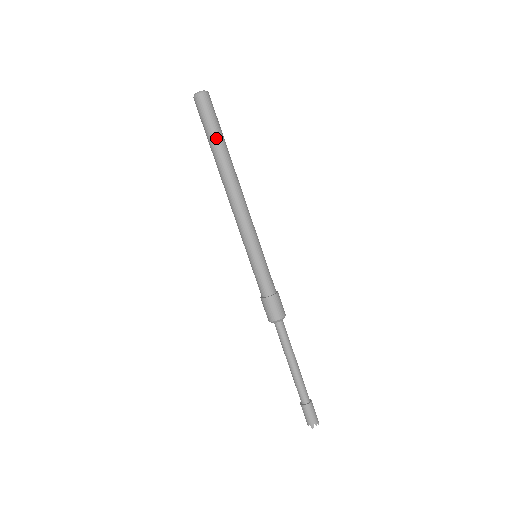
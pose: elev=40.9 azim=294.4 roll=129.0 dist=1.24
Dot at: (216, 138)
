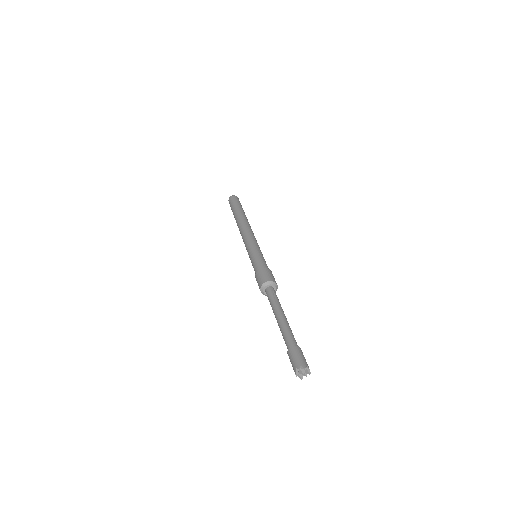
Dot at: (234, 210)
